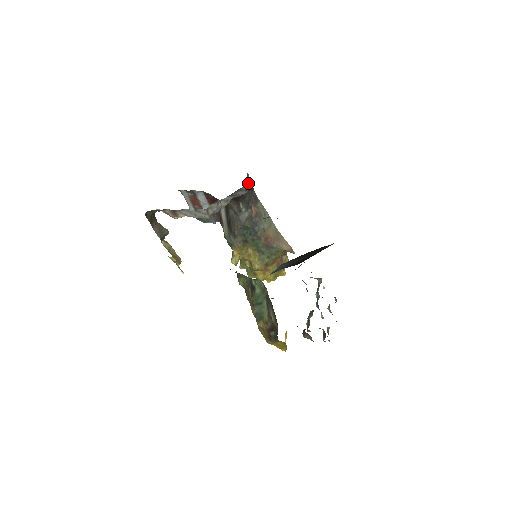
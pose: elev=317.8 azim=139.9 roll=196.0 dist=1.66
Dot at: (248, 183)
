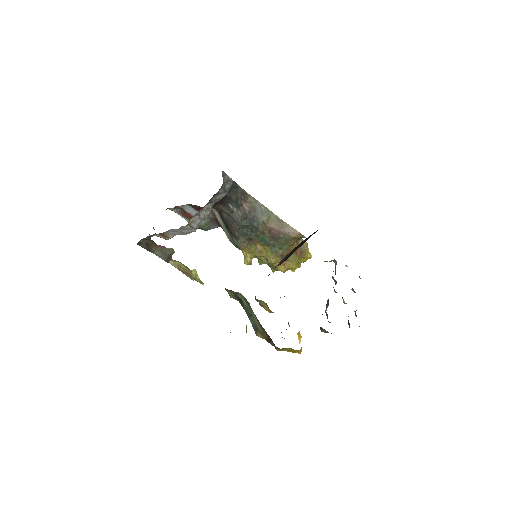
Dot at: (227, 183)
